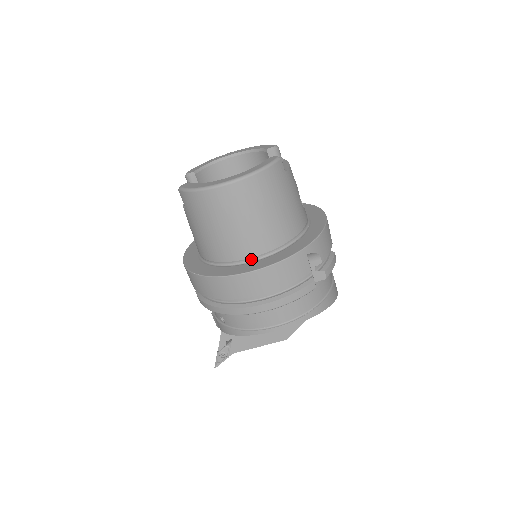
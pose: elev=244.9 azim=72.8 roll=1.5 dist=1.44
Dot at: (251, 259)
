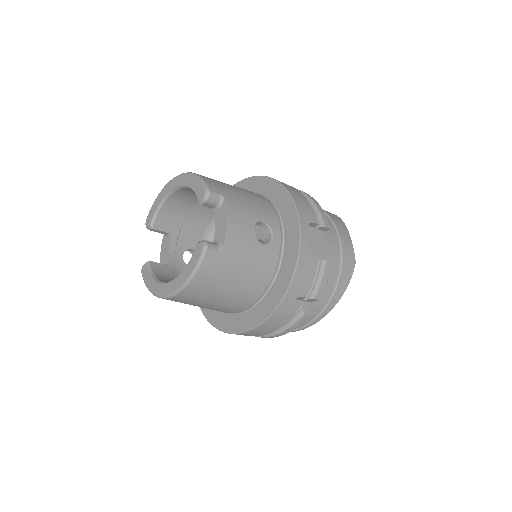
Dot at: (236, 313)
